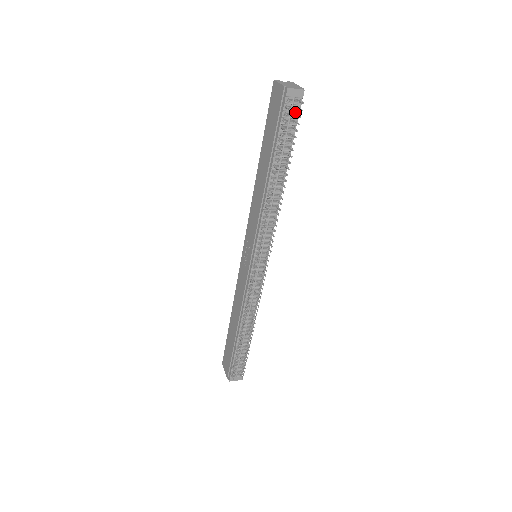
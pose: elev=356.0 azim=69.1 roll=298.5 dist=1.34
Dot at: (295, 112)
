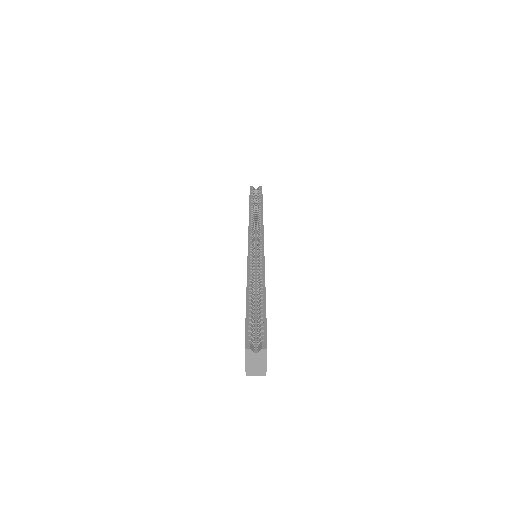
Dot at: occluded
